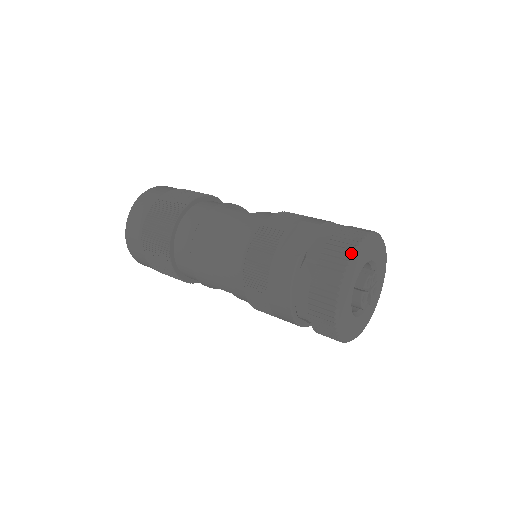
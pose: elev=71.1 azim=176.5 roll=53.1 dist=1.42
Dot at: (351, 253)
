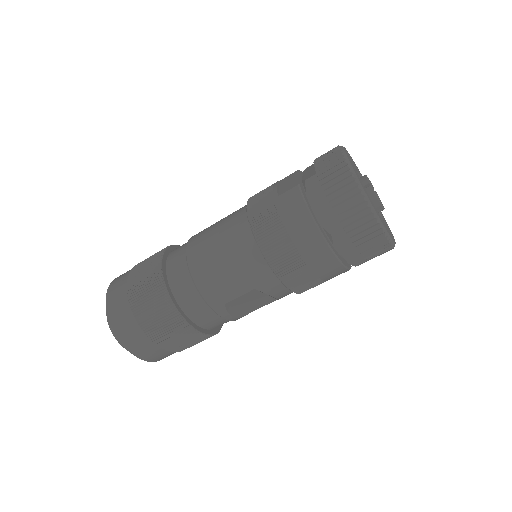
Dot at: (339, 151)
